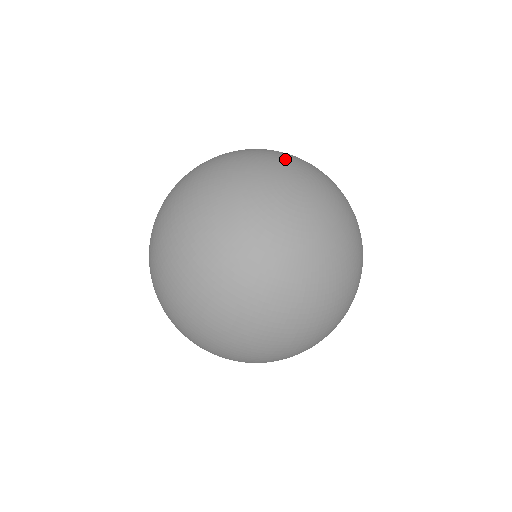
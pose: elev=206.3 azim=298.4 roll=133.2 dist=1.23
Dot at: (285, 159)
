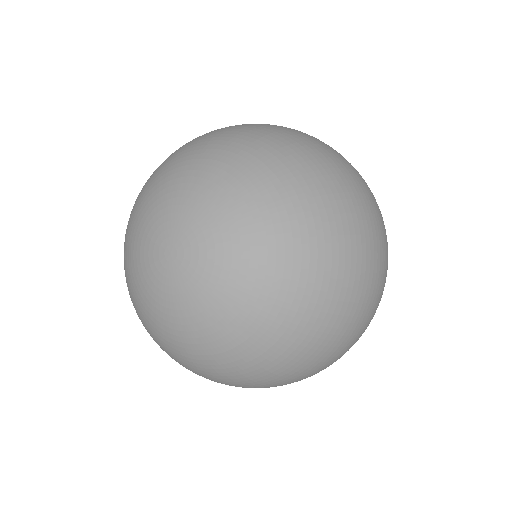
Dot at: (175, 201)
